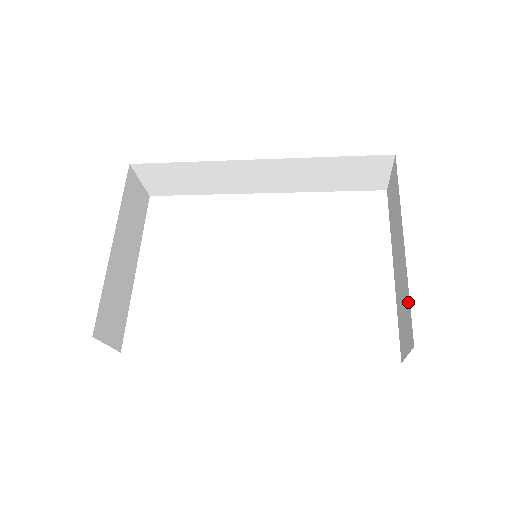
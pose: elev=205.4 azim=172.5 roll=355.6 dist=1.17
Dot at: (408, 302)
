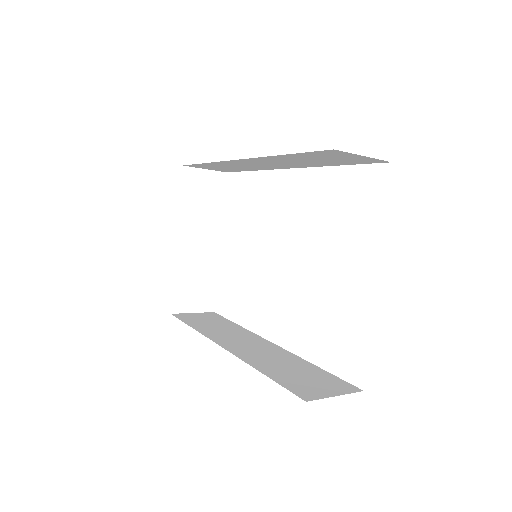
Dot at: occluded
